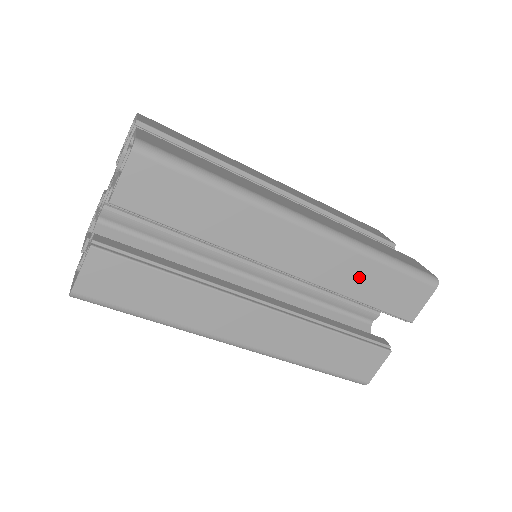
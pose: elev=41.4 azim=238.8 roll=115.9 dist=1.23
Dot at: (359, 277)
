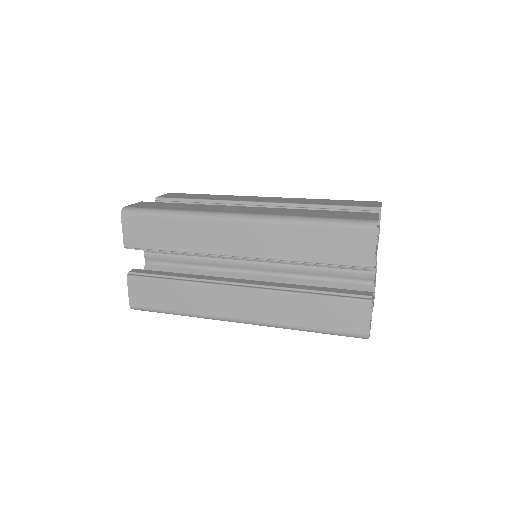
Dot at: occluded
